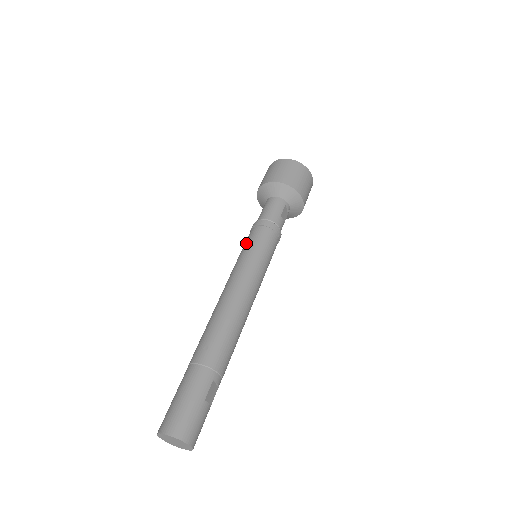
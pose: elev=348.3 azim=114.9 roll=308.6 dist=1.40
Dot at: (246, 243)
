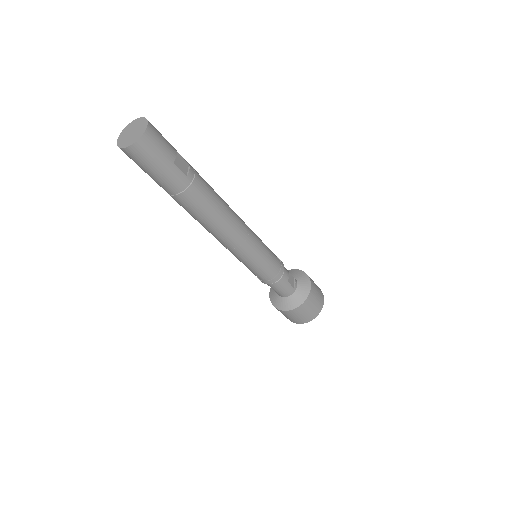
Dot at: occluded
